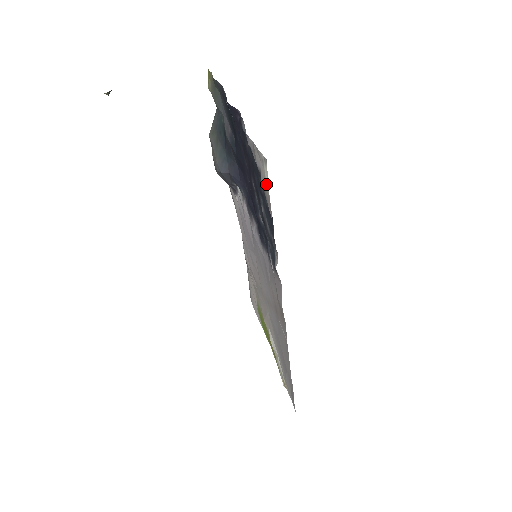
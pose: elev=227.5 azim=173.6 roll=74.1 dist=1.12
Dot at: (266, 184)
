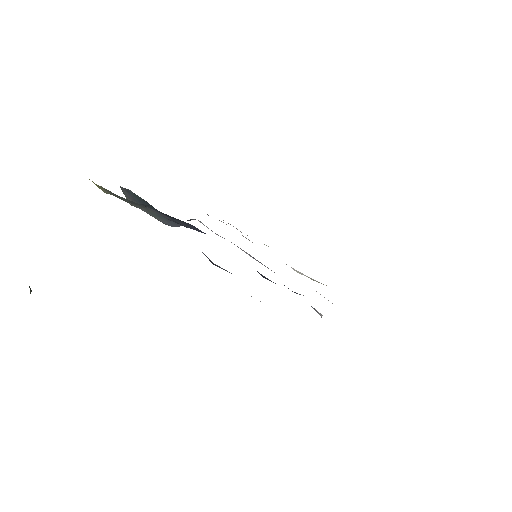
Dot at: occluded
